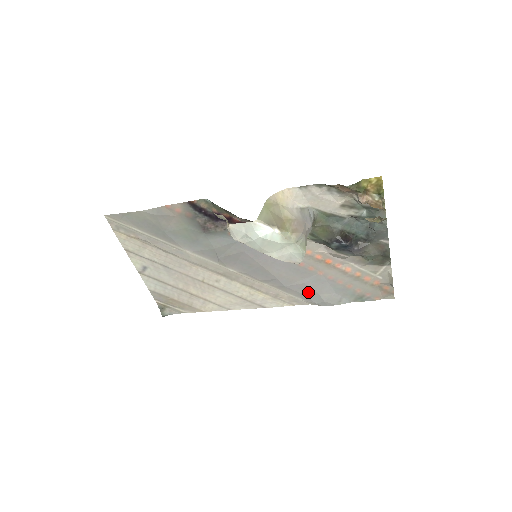
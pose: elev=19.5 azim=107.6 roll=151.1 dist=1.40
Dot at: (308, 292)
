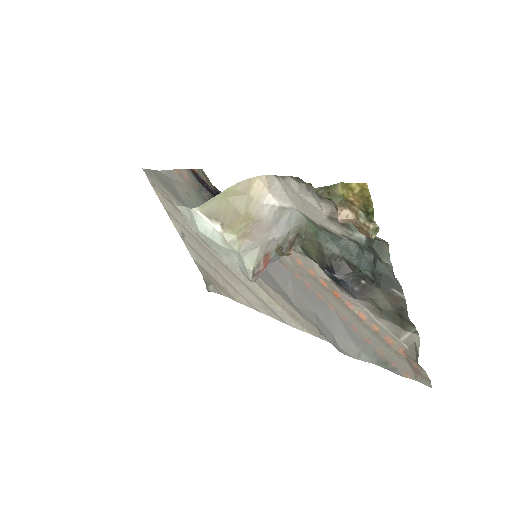
Dot at: (321, 325)
